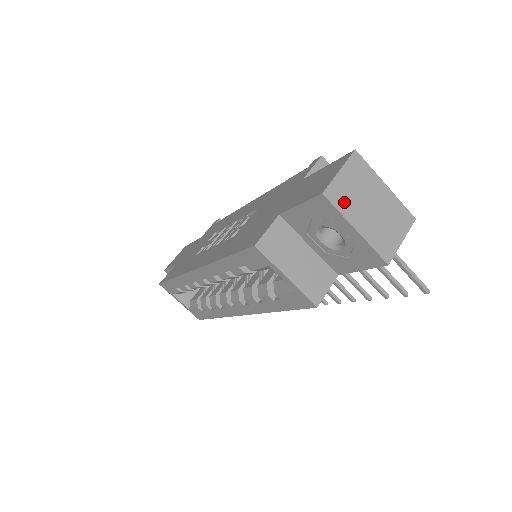
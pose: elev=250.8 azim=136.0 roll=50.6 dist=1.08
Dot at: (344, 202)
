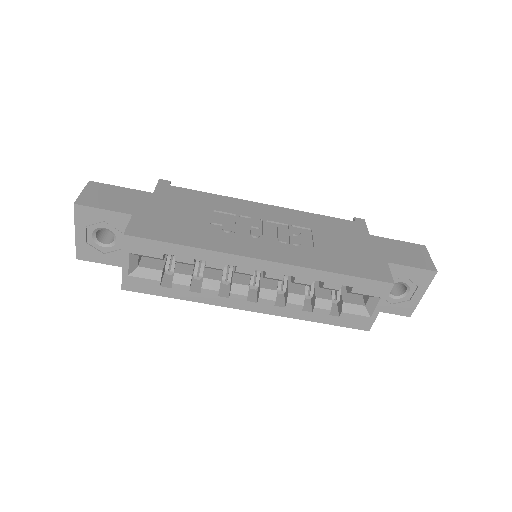
Dot at: occluded
